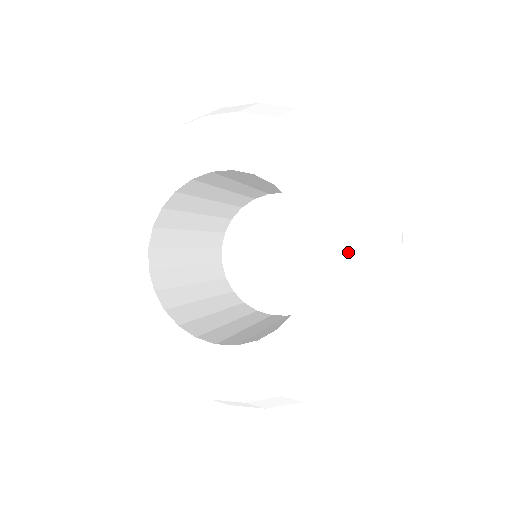
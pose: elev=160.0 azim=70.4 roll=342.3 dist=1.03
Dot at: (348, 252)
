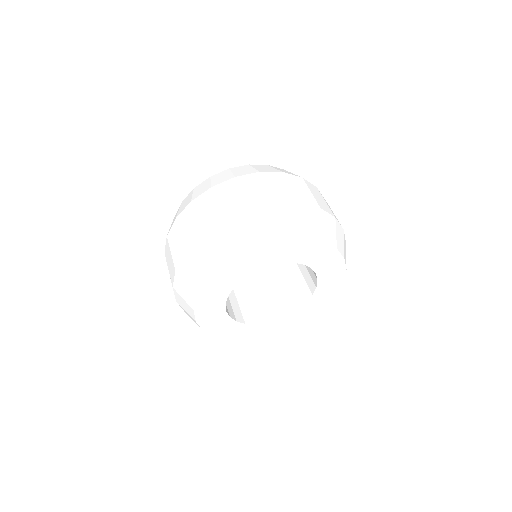
Dot at: (334, 268)
